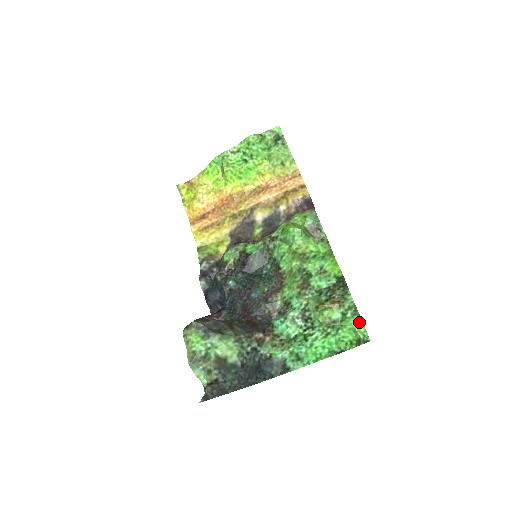
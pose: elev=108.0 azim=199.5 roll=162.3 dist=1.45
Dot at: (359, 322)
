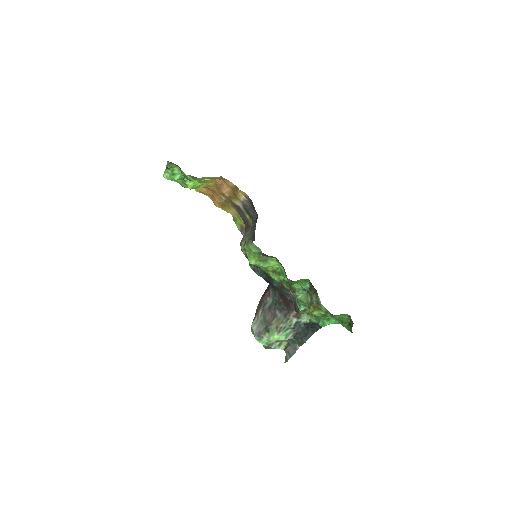
Dot at: (338, 322)
